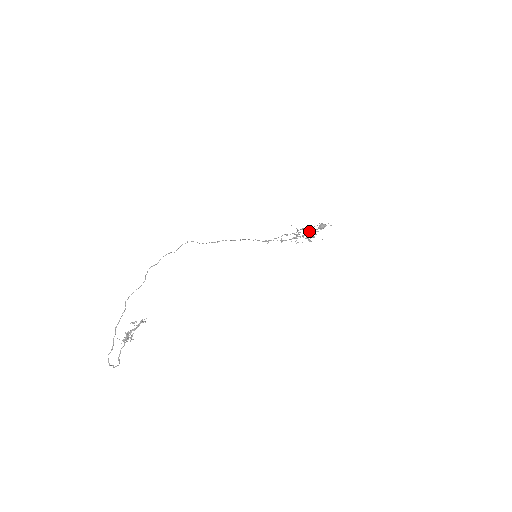
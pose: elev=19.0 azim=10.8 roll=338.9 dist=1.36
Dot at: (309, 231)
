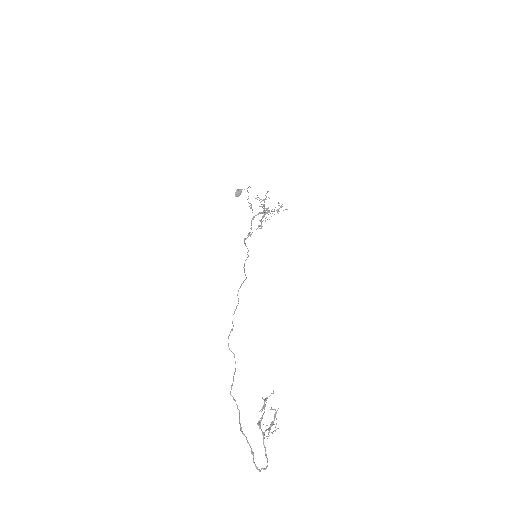
Dot at: occluded
